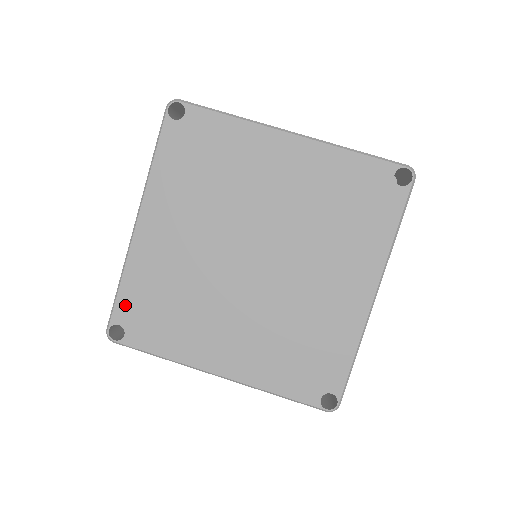
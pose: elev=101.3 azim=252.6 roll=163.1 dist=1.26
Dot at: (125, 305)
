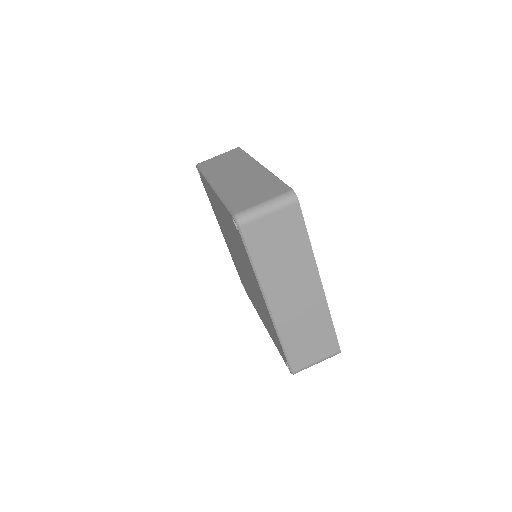
Dot at: (202, 178)
